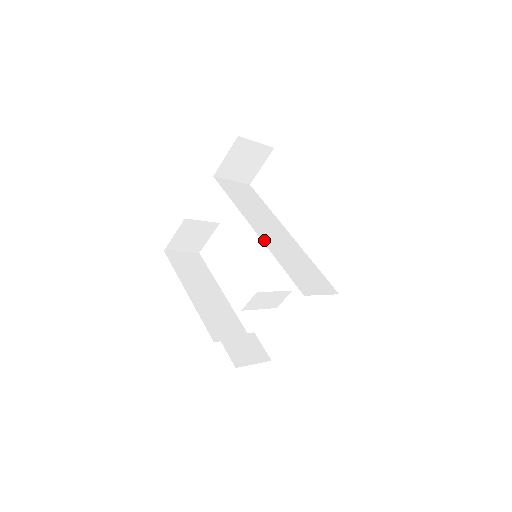
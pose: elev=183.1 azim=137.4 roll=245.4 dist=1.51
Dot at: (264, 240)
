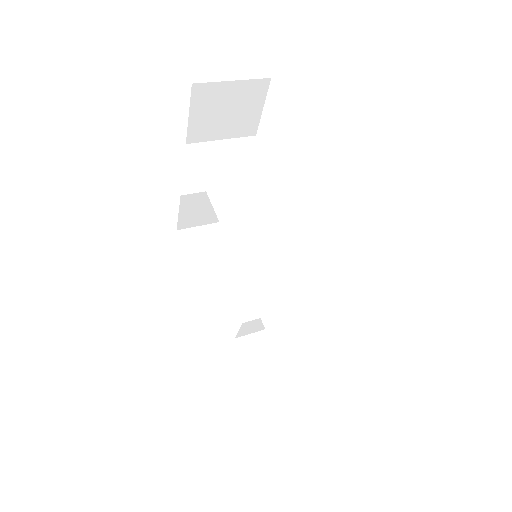
Dot at: (238, 253)
